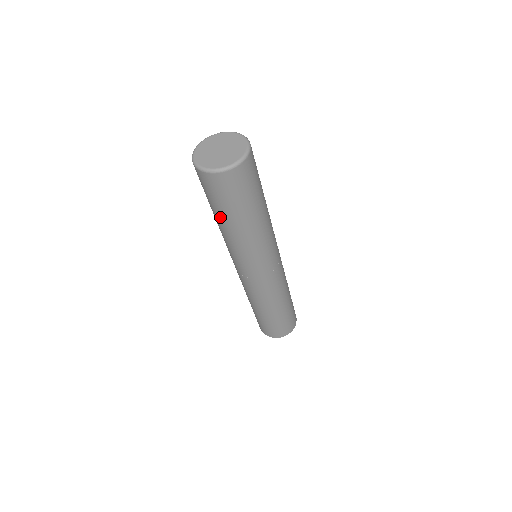
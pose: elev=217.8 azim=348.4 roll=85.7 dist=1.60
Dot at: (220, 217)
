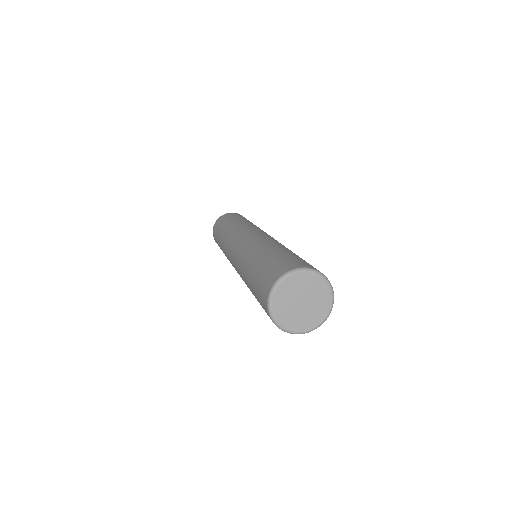
Dot at: occluded
